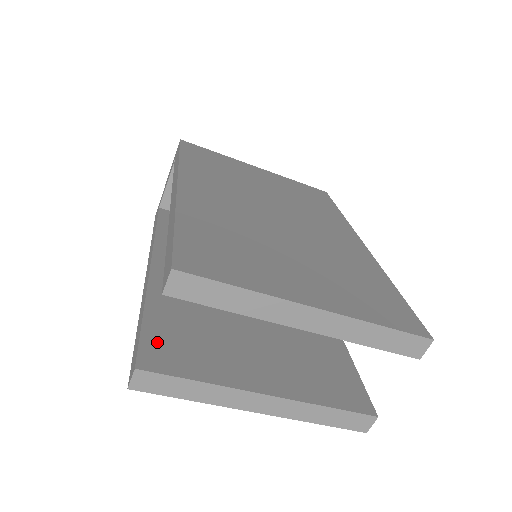
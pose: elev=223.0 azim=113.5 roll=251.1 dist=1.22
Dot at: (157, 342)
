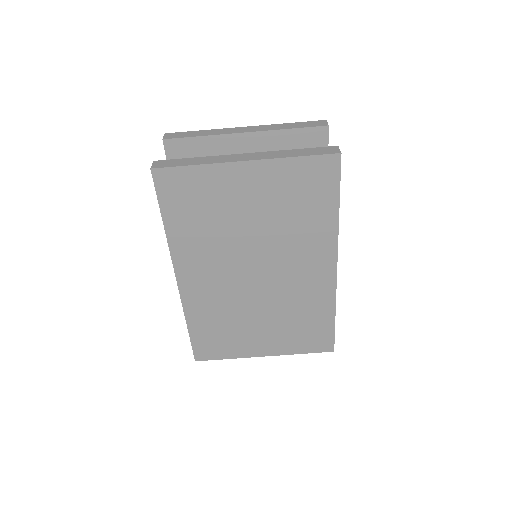
Dot at: occluded
